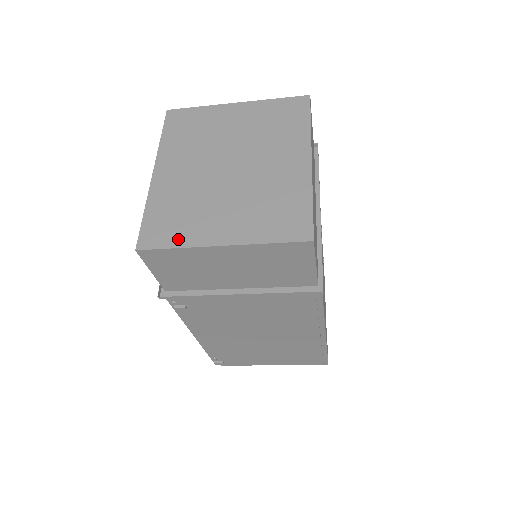
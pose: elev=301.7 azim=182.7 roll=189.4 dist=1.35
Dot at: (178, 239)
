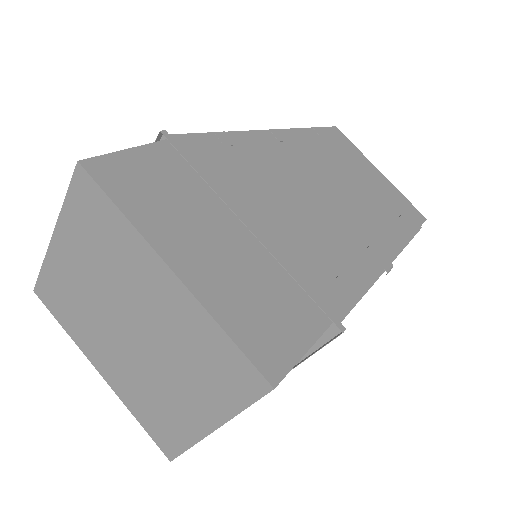
Dot at: (181, 439)
